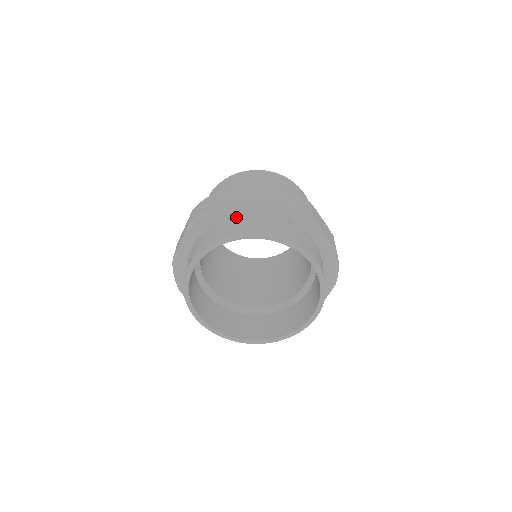
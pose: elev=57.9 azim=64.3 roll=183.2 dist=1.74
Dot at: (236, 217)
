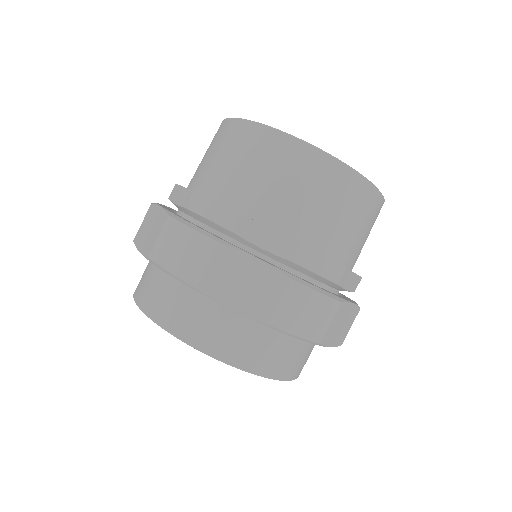
Dot at: occluded
